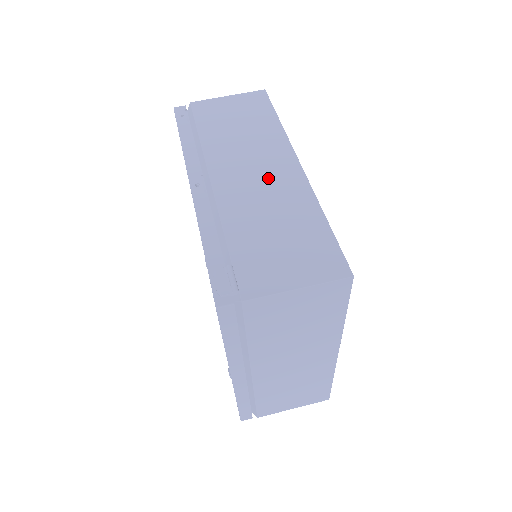
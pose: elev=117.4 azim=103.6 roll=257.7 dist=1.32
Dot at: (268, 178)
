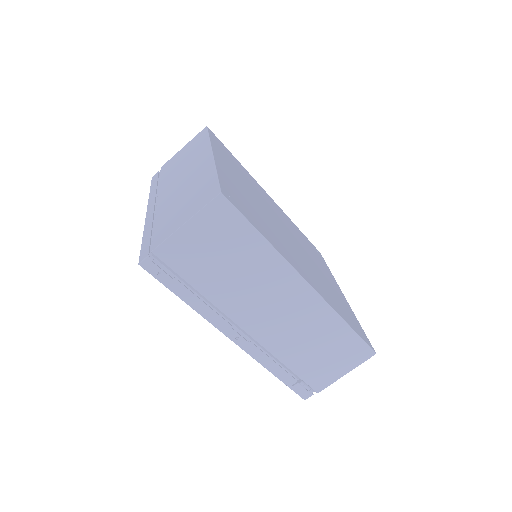
Dot at: (290, 311)
